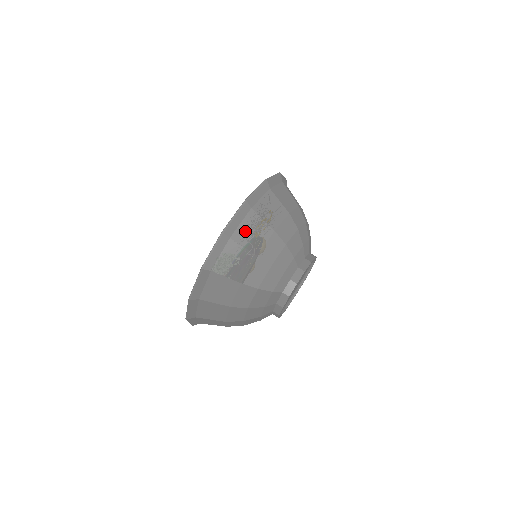
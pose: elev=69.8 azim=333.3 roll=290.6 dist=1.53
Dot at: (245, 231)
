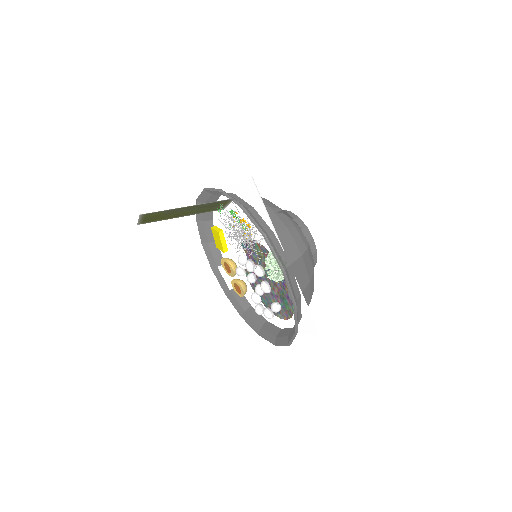
Dot at: (265, 223)
